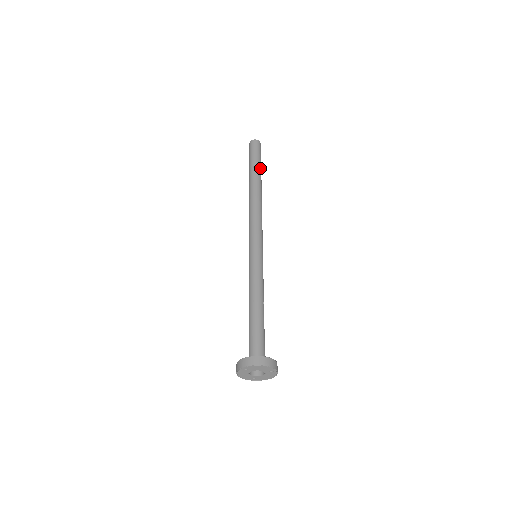
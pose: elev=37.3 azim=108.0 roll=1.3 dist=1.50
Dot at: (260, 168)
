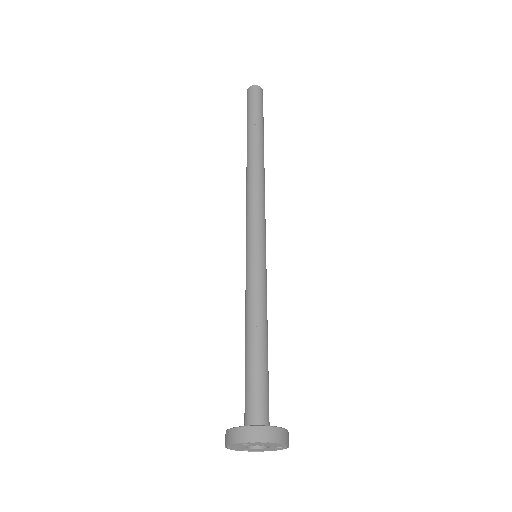
Dot at: (263, 127)
